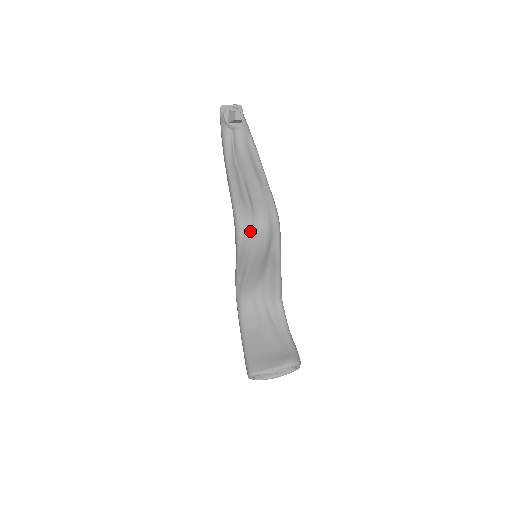
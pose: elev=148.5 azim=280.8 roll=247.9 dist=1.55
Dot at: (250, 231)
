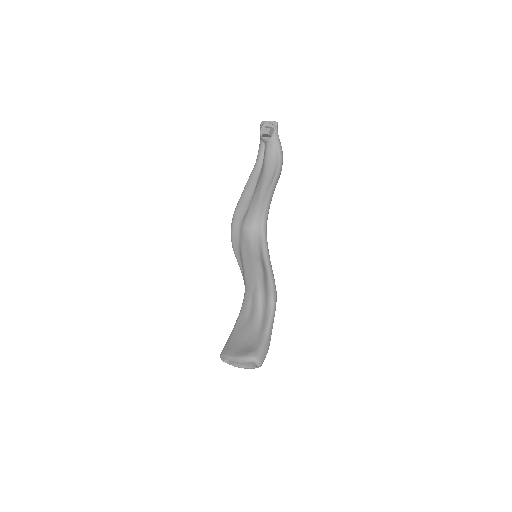
Dot at: (239, 230)
